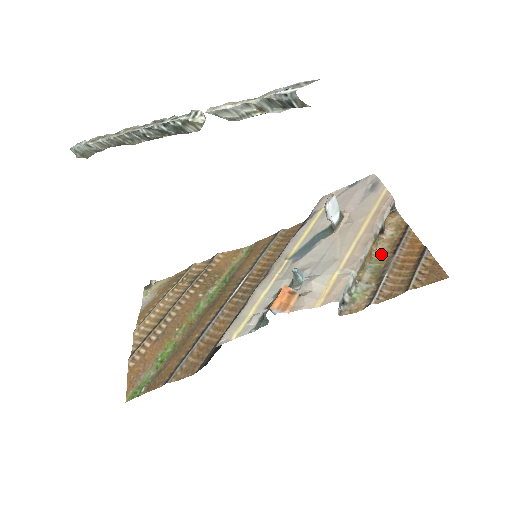
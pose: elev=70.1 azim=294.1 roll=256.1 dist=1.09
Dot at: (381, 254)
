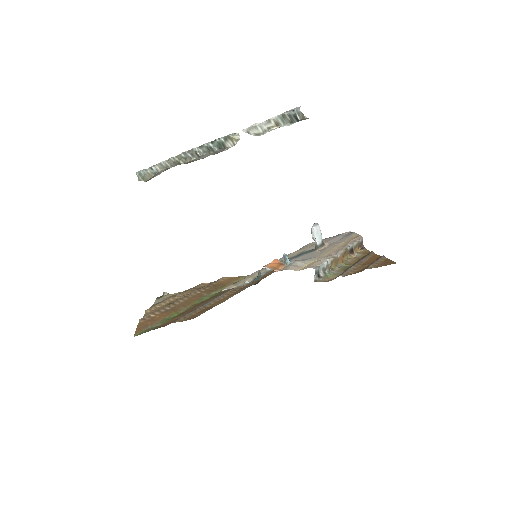
Dot at: (350, 262)
